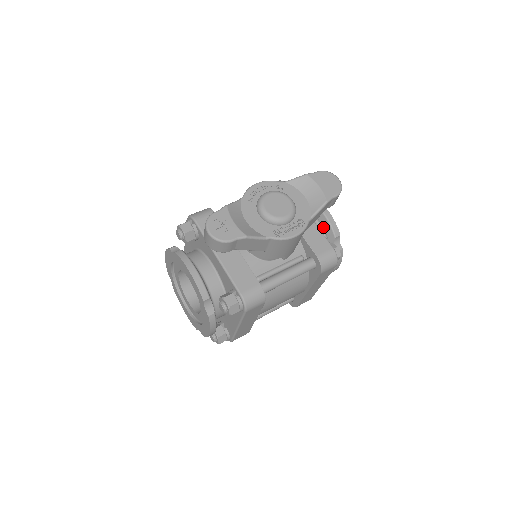
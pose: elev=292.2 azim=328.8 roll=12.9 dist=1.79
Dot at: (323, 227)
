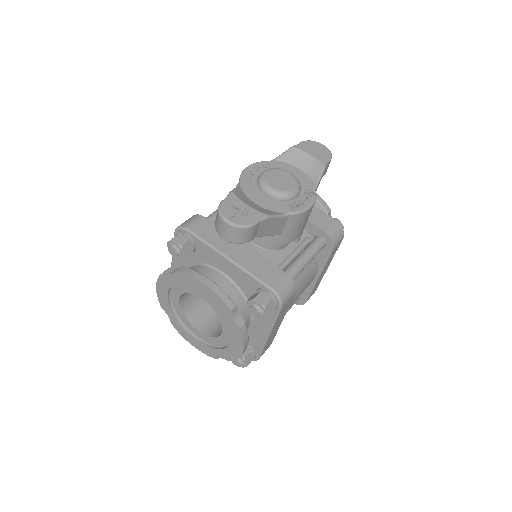
Dot at: occluded
